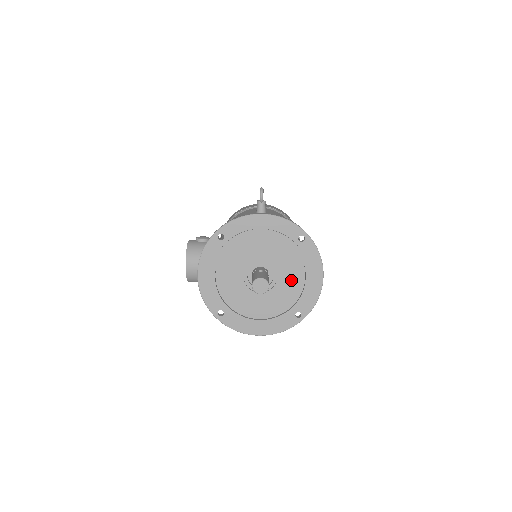
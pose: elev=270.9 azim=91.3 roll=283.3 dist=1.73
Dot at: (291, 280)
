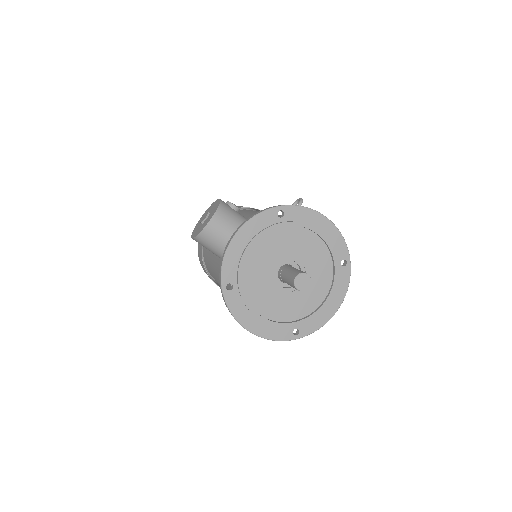
Dot at: (311, 295)
